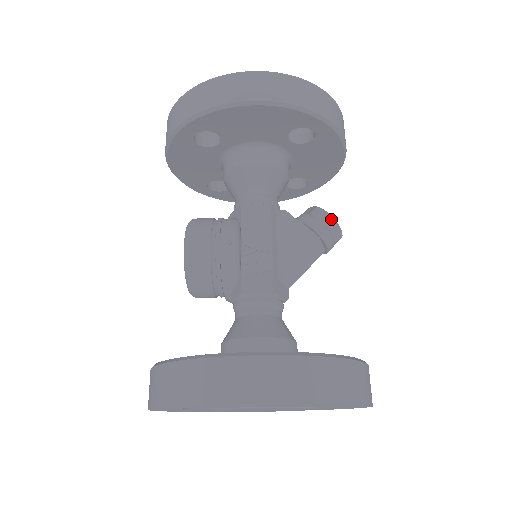
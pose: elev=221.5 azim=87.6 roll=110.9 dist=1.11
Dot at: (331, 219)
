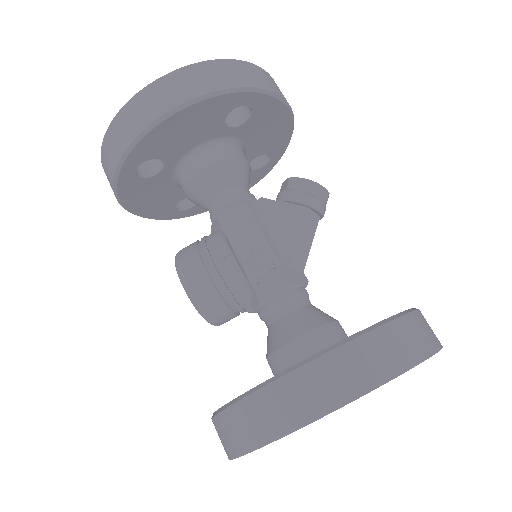
Dot at: (310, 183)
